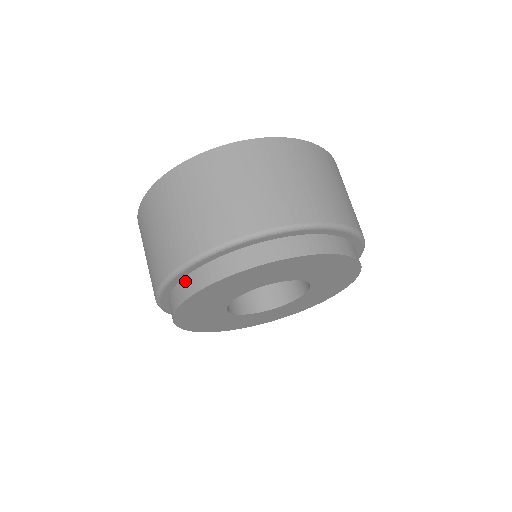
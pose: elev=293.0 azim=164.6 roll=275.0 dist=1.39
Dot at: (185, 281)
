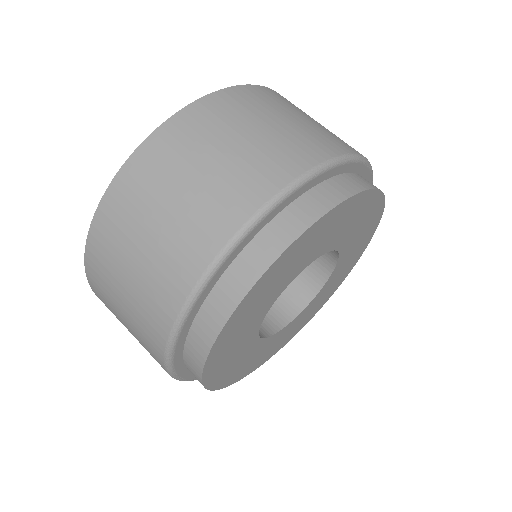
Dot at: (218, 290)
